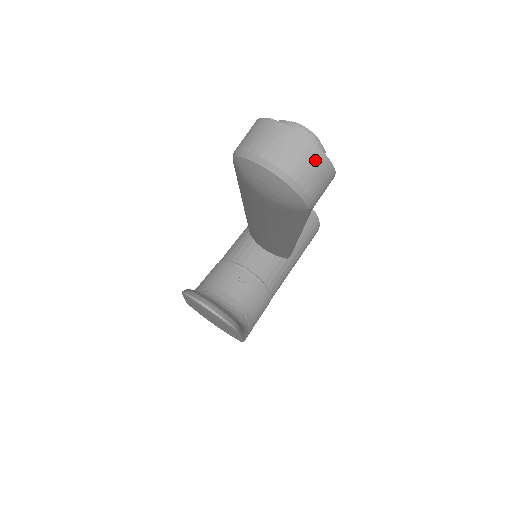
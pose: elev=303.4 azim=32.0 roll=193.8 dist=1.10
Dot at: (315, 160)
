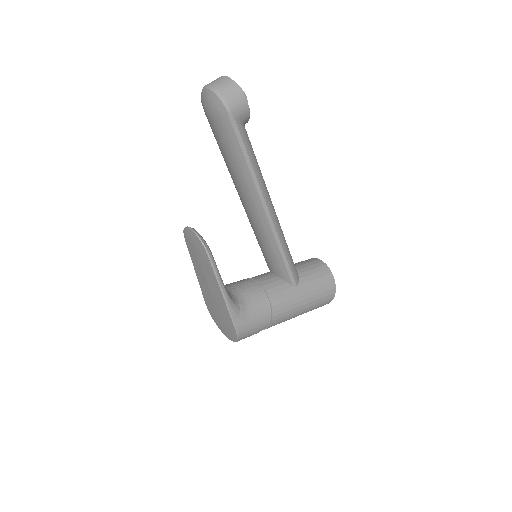
Dot at: (229, 84)
